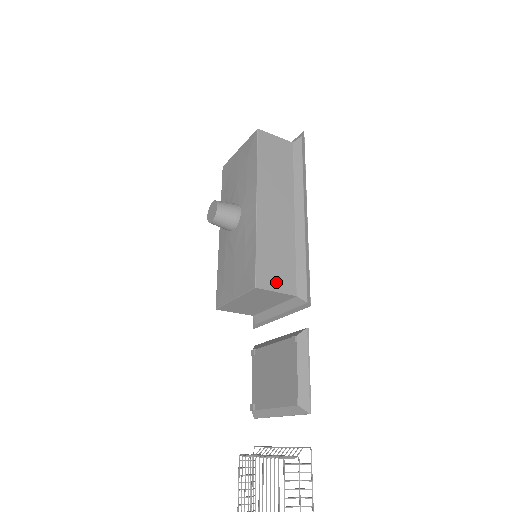
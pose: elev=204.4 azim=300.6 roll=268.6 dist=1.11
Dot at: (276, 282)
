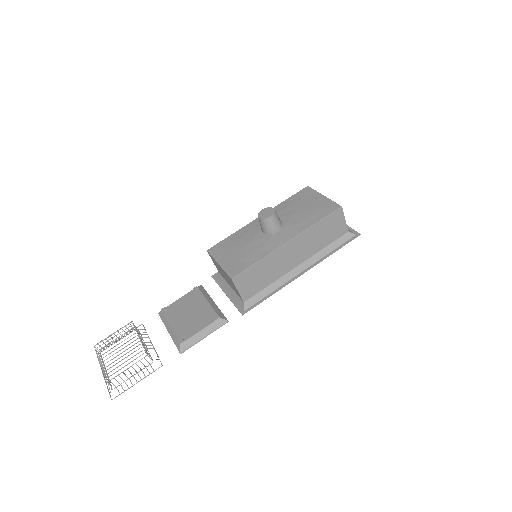
Dot at: (244, 287)
